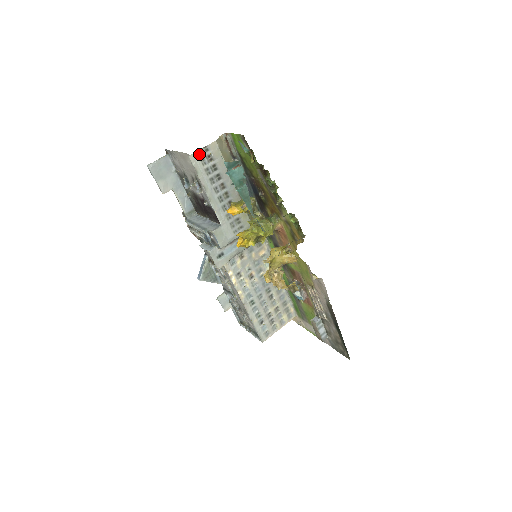
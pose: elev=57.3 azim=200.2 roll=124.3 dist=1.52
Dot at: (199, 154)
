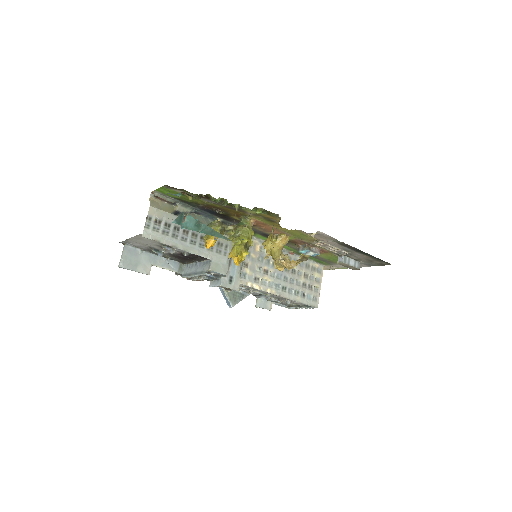
Dot at: (148, 227)
